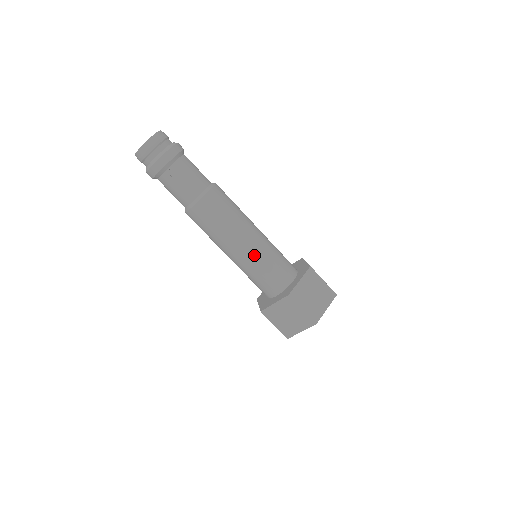
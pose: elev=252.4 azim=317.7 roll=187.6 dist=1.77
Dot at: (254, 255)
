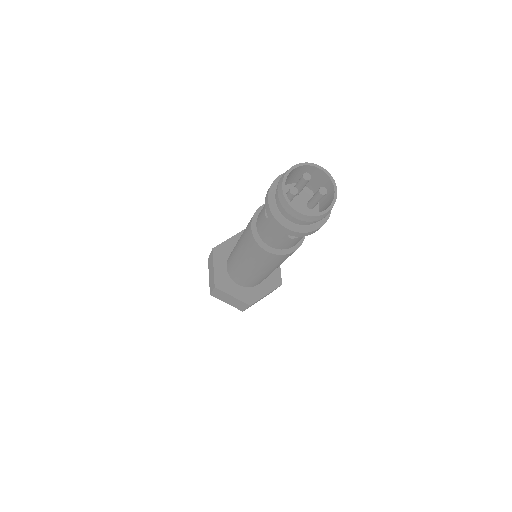
Dot at: (260, 277)
